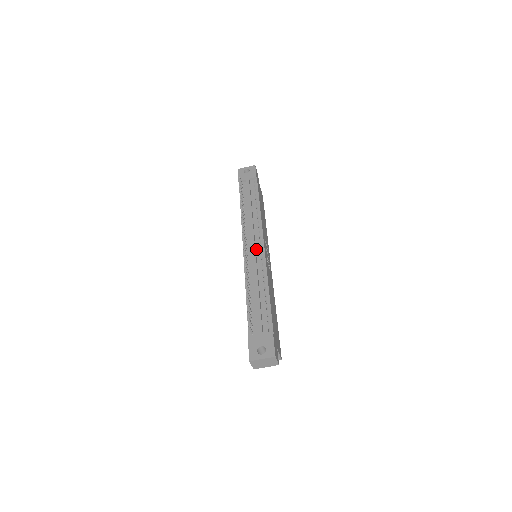
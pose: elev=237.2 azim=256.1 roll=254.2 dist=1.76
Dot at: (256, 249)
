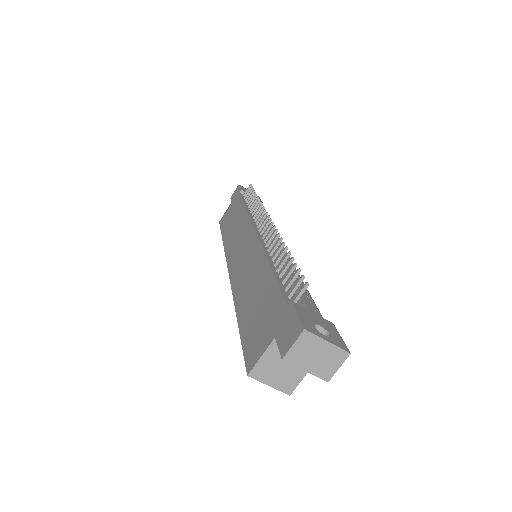
Dot at: occluded
